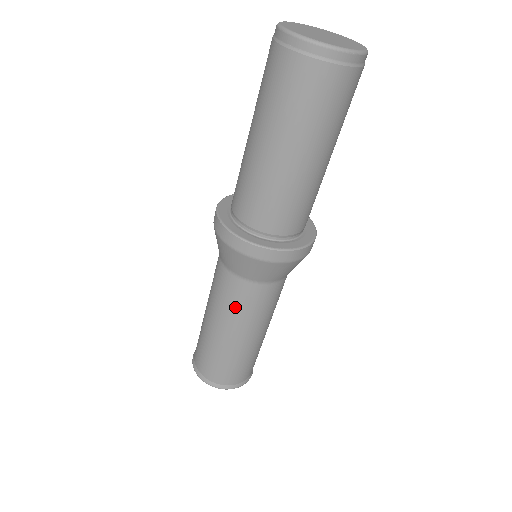
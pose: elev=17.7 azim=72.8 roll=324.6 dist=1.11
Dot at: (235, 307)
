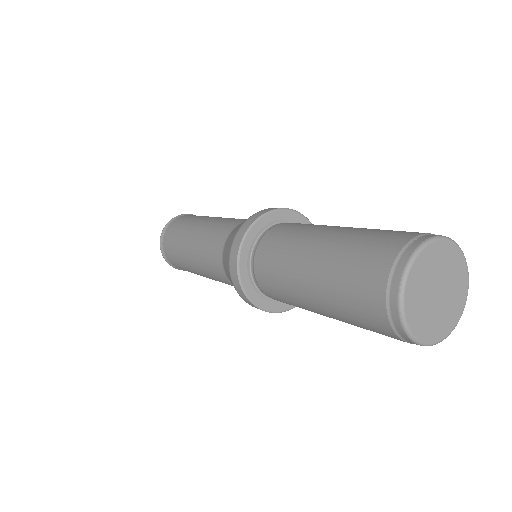
Dot at: occluded
